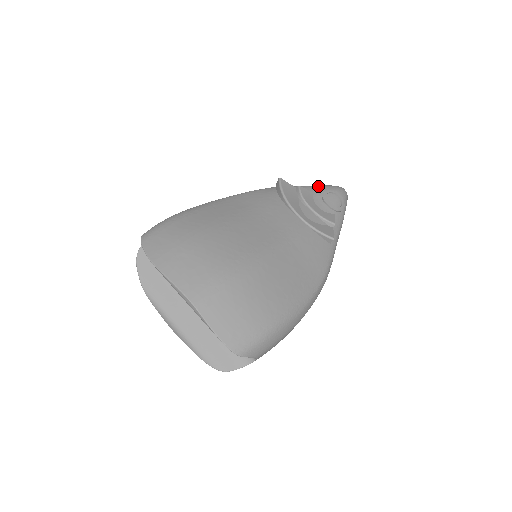
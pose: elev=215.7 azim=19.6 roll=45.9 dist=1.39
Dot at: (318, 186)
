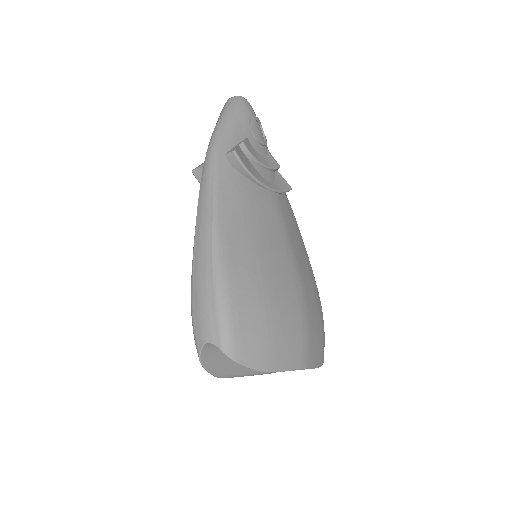
Dot at: (238, 118)
